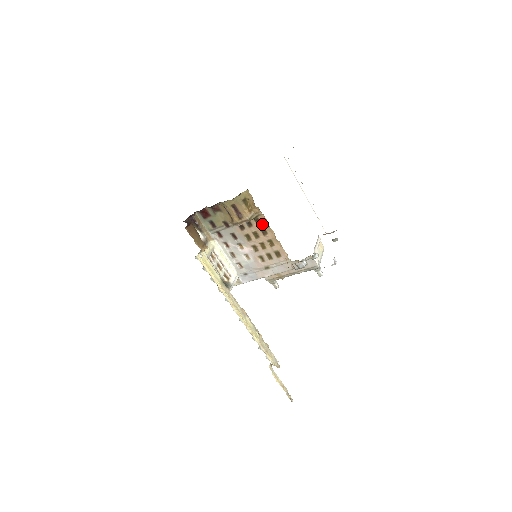
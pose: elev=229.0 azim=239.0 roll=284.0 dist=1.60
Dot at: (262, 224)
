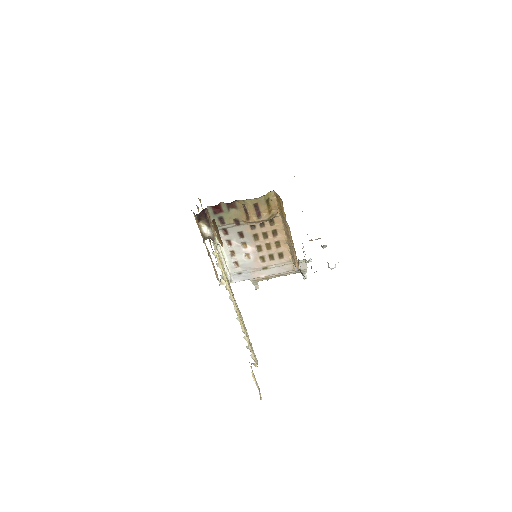
Dot at: (275, 225)
